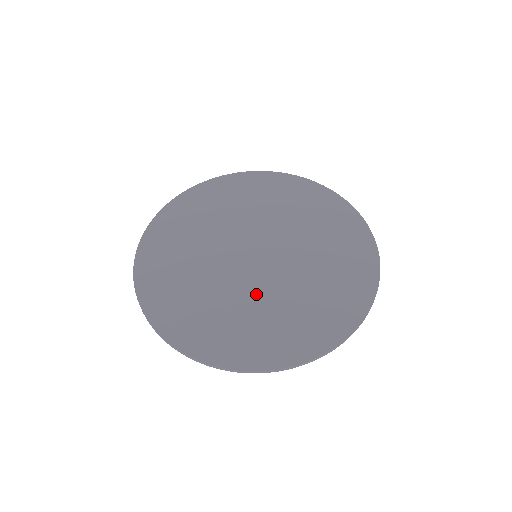
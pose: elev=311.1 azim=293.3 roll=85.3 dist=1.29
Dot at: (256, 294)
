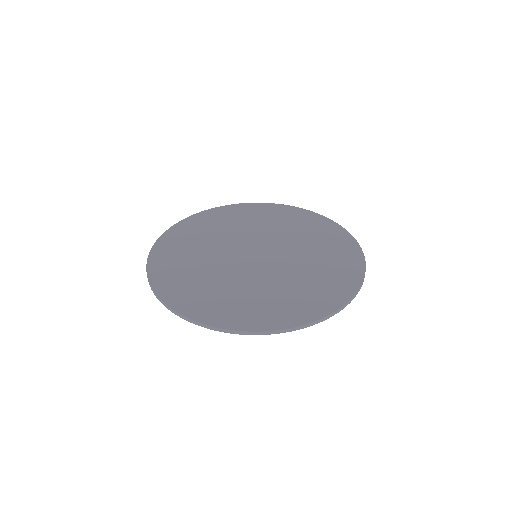
Dot at: (285, 272)
